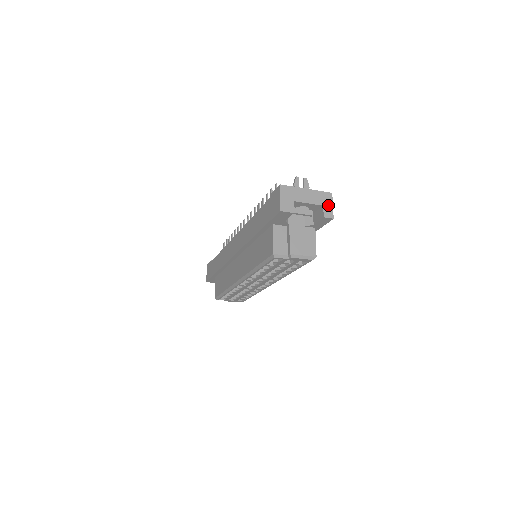
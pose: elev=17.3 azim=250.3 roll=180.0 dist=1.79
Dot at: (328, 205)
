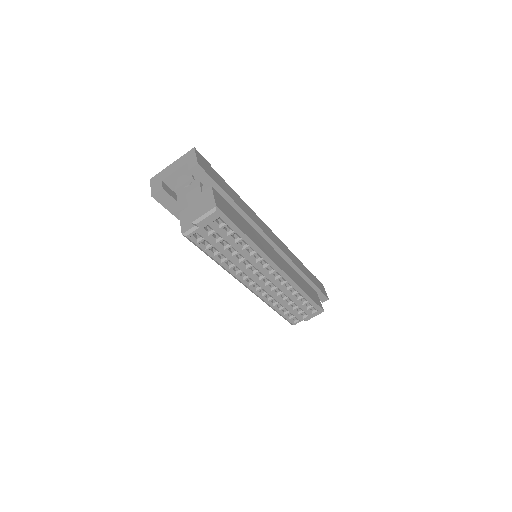
Dot at: (191, 159)
